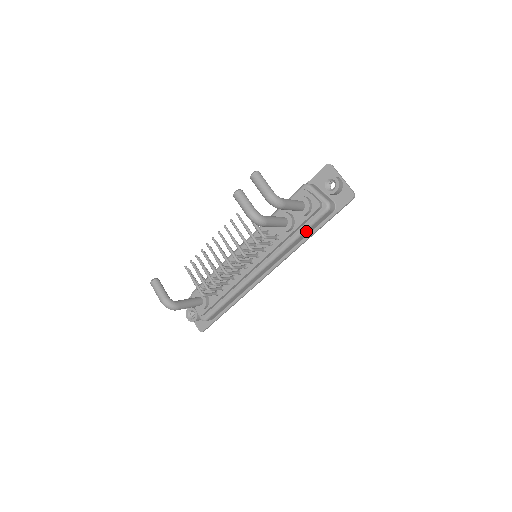
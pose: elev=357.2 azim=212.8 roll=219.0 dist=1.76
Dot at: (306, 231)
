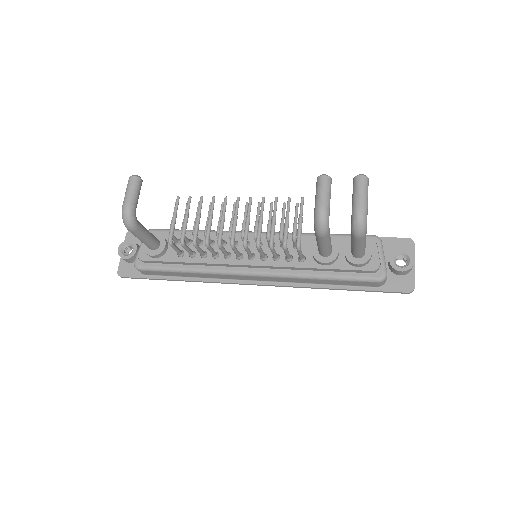
Dot at: (337, 280)
